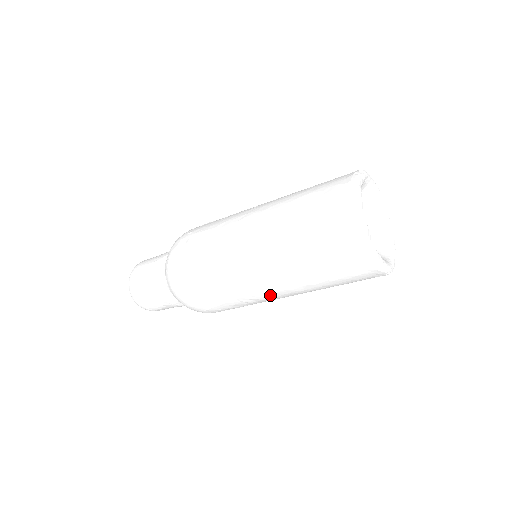
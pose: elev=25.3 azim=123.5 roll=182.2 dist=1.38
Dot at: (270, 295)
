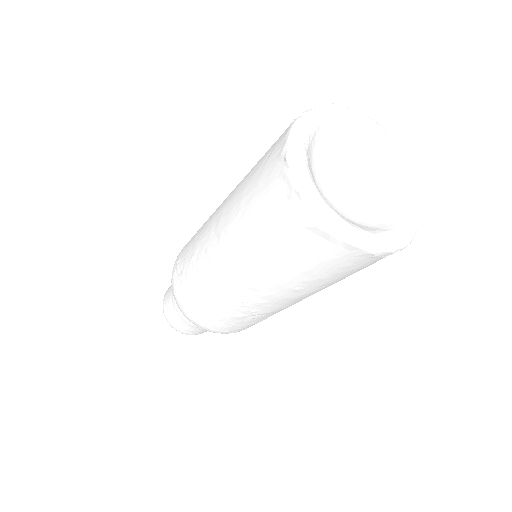
Dot at: (270, 307)
